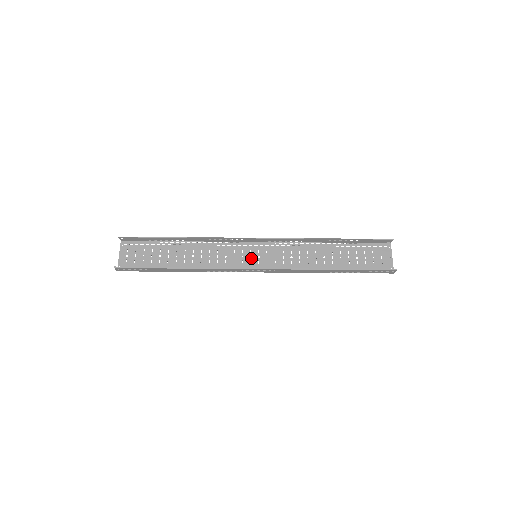
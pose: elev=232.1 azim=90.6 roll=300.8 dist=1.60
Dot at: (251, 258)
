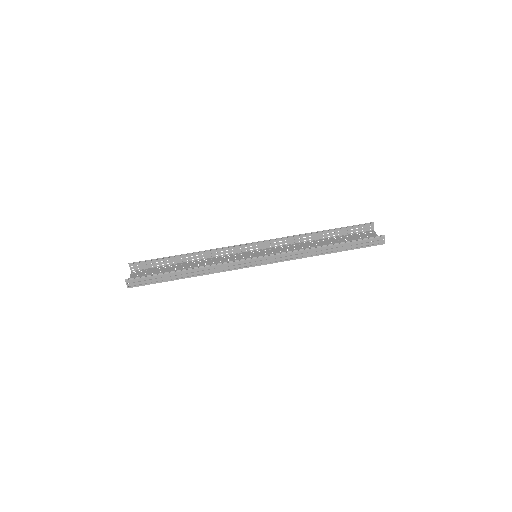
Dot at: occluded
